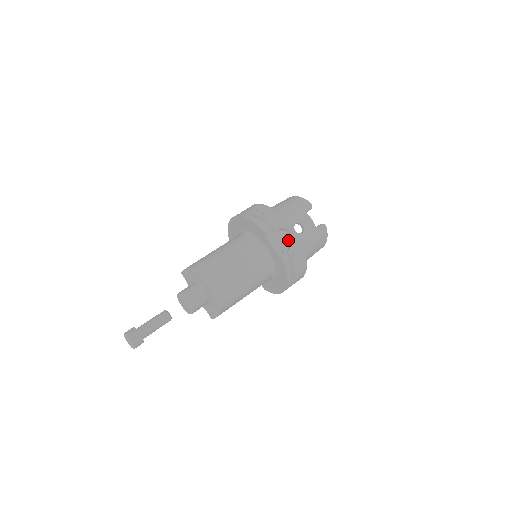
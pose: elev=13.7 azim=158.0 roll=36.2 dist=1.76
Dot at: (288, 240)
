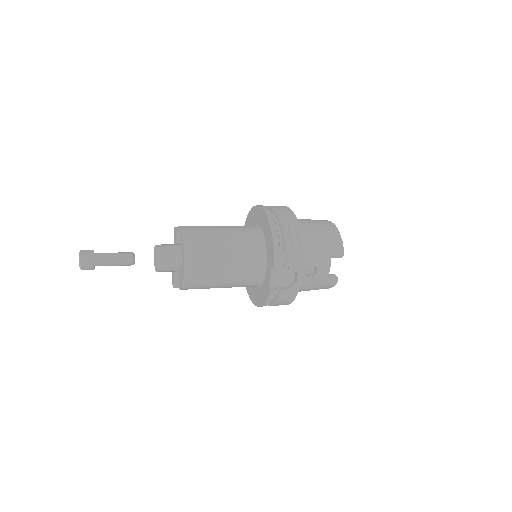
Dot at: (290, 280)
